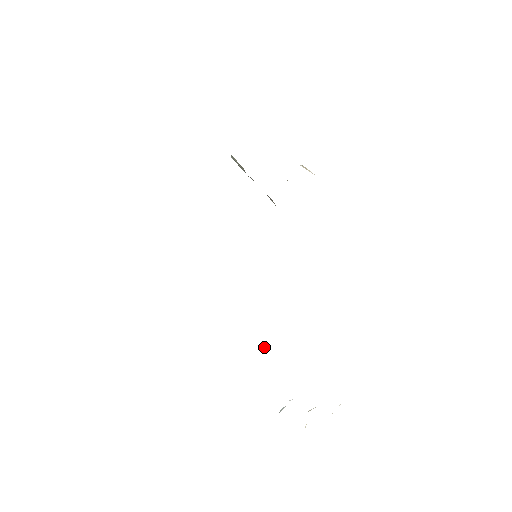
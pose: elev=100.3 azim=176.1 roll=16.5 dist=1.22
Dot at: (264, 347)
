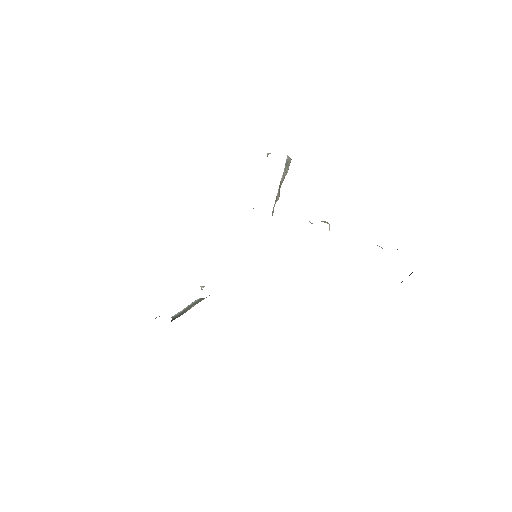
Dot at: (202, 289)
